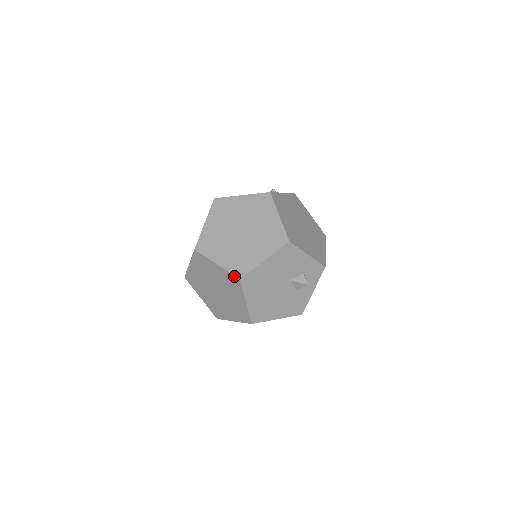
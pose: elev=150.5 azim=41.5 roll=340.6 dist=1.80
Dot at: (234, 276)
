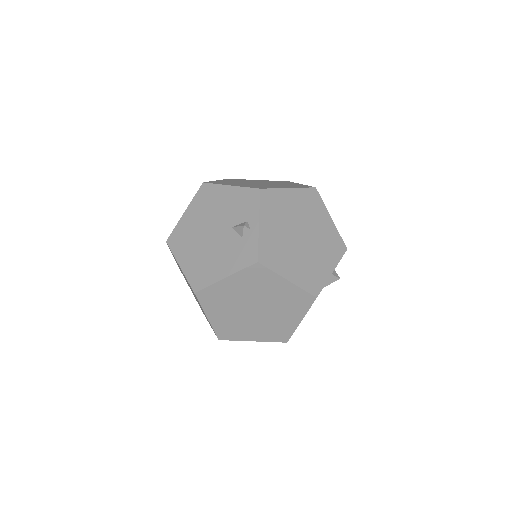
Dot at: occluded
